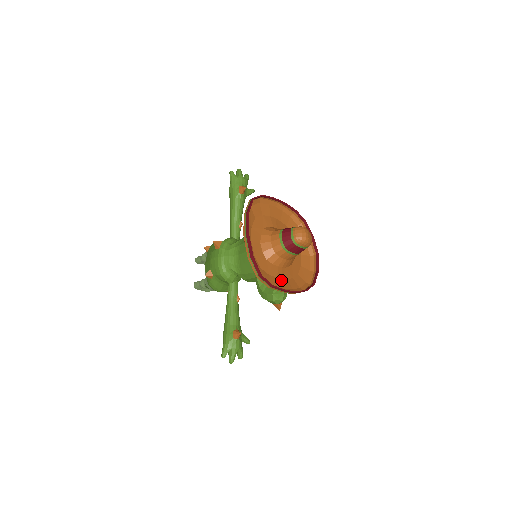
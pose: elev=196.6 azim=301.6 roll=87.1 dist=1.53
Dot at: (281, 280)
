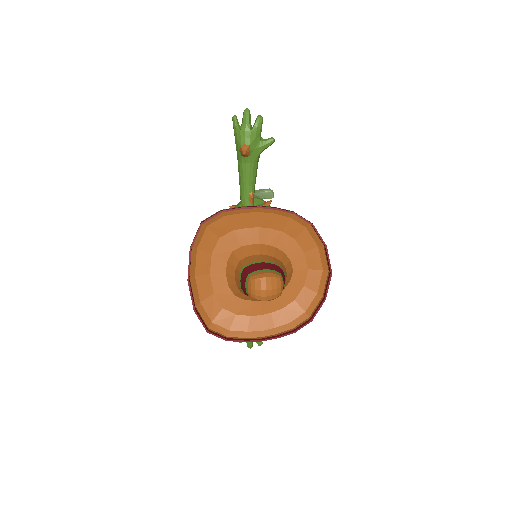
Dot at: (256, 318)
